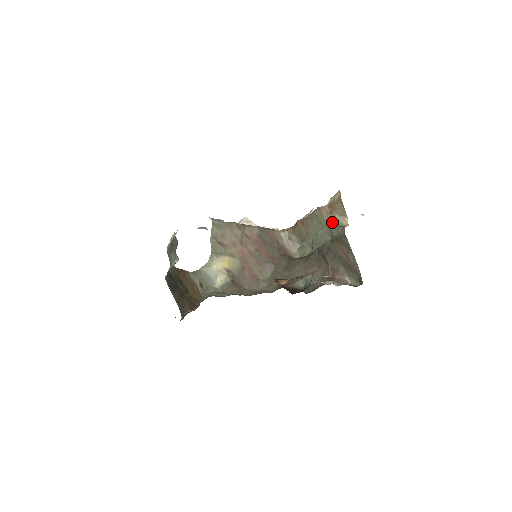
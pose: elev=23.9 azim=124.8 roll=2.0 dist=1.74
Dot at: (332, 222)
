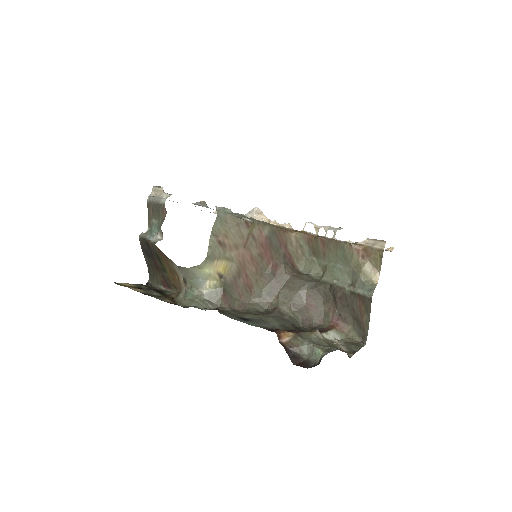
Dot at: (360, 271)
